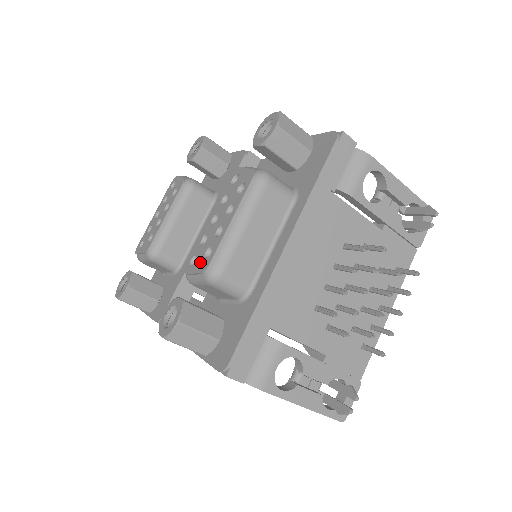
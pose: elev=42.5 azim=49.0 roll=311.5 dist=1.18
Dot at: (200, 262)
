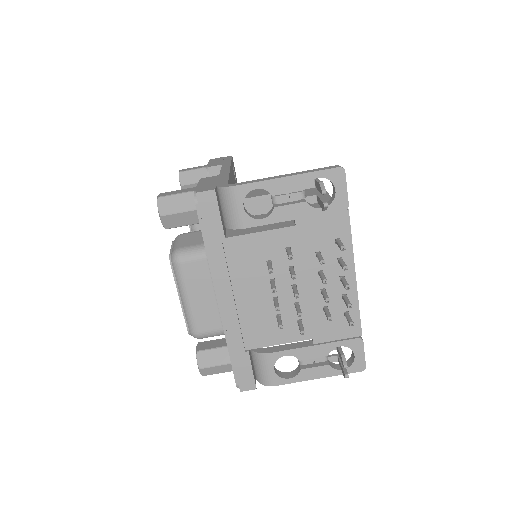
Dot at: occluded
